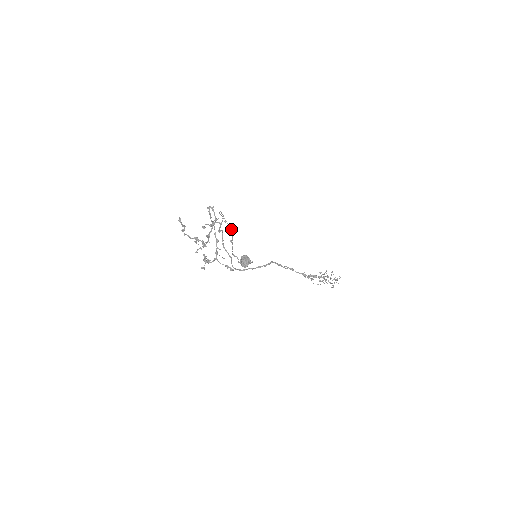
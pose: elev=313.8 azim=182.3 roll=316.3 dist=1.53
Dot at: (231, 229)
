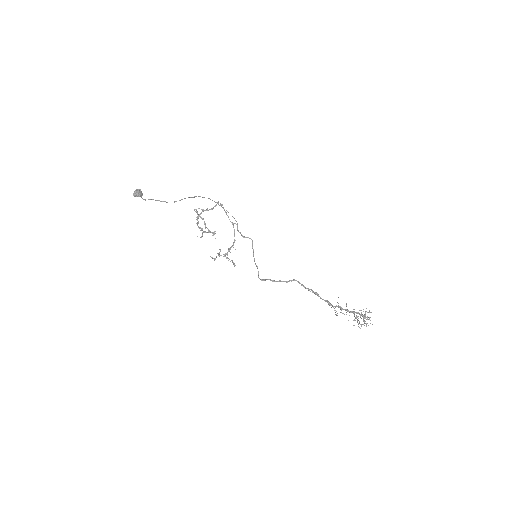
Dot at: occluded
